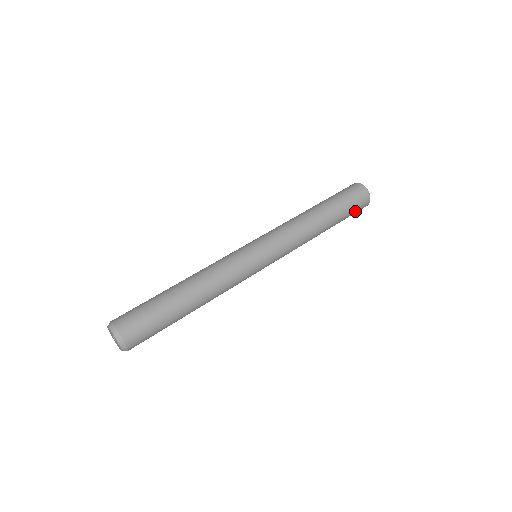
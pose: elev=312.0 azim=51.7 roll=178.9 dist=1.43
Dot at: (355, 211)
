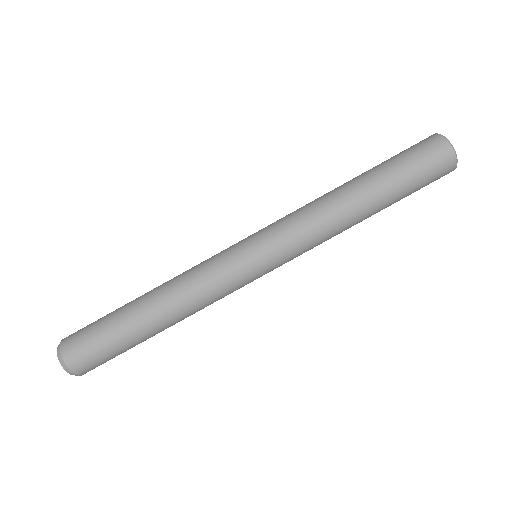
Dot at: (427, 181)
